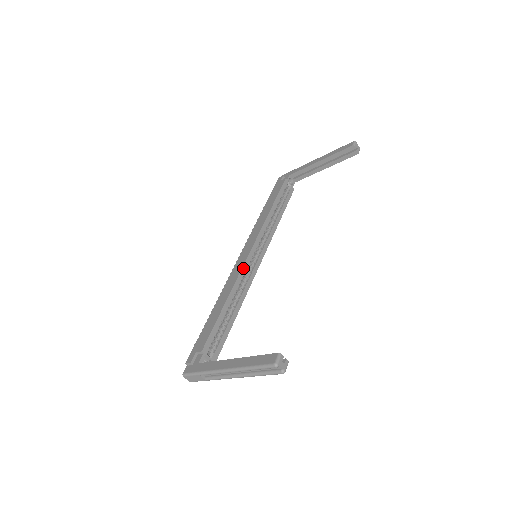
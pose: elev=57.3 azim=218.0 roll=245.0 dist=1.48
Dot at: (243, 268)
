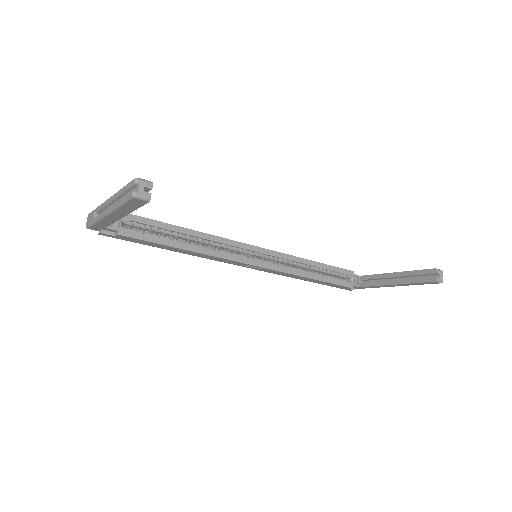
Dot at: (234, 242)
